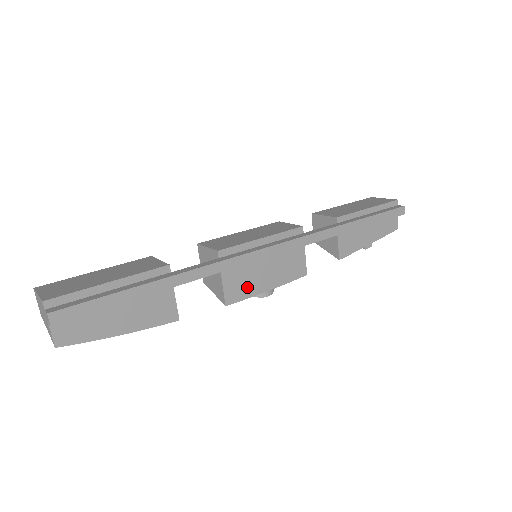
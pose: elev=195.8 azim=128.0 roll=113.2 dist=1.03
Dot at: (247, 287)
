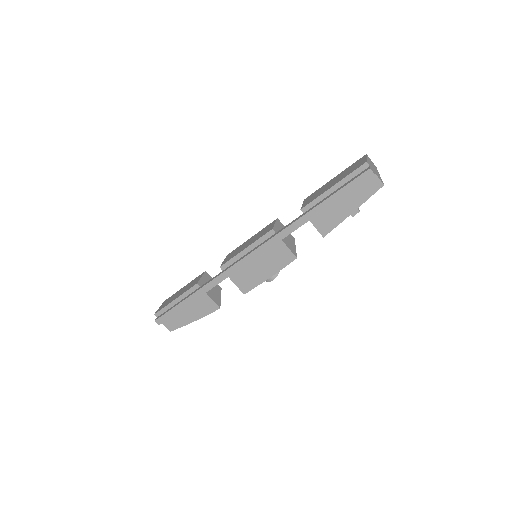
Dot at: (252, 280)
